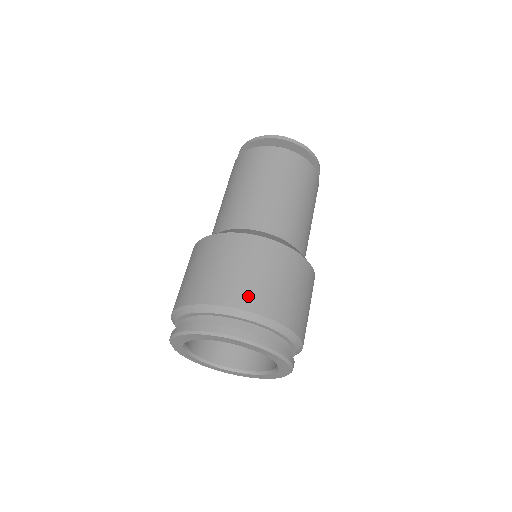
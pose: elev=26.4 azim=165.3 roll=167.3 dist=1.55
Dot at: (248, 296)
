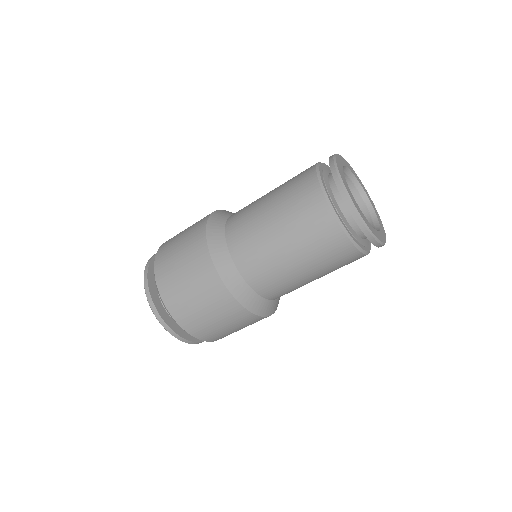
Dot at: (164, 274)
